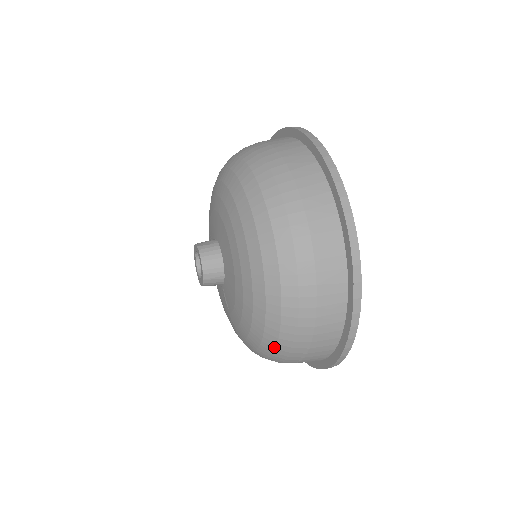
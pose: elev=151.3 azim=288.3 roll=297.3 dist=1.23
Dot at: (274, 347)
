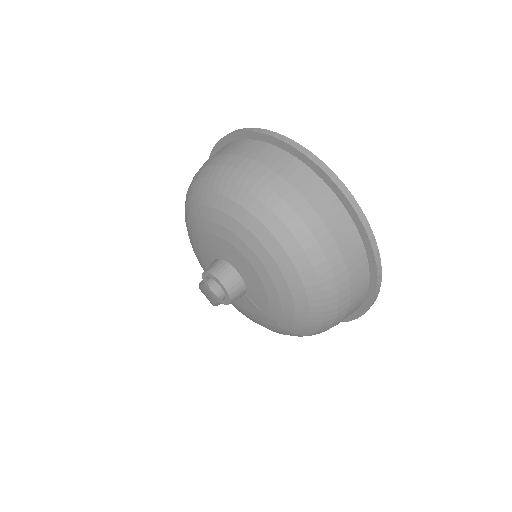
Dot at: (323, 311)
